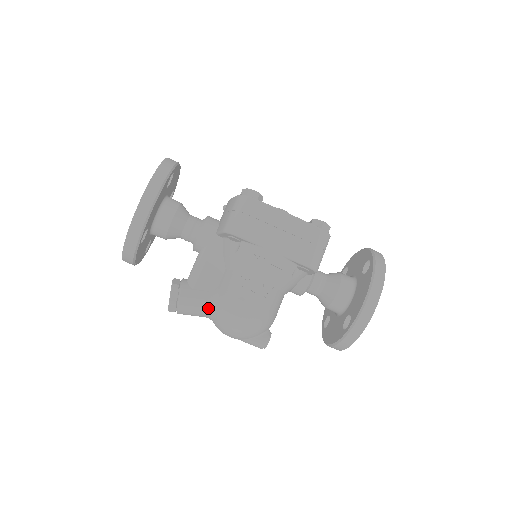
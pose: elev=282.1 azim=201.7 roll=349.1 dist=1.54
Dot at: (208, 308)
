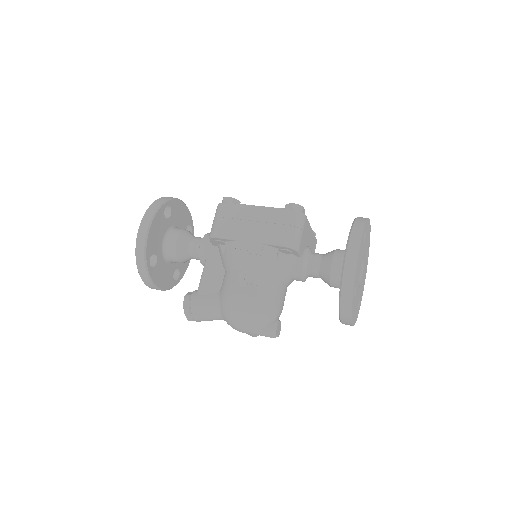
Dot at: (215, 309)
